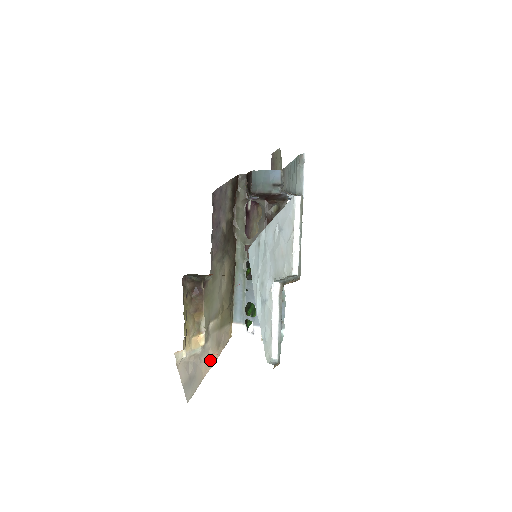
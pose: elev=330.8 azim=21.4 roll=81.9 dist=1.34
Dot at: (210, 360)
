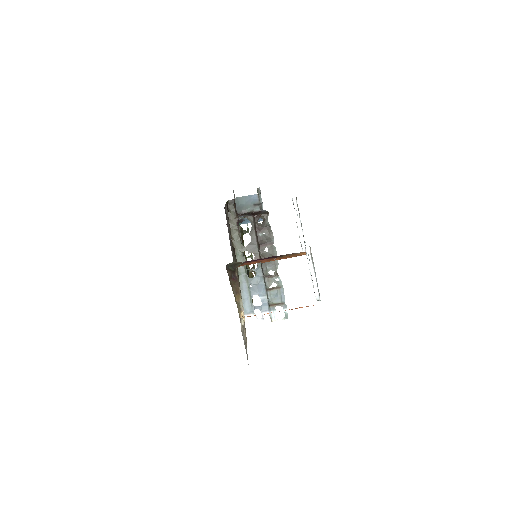
Dot at: (245, 338)
